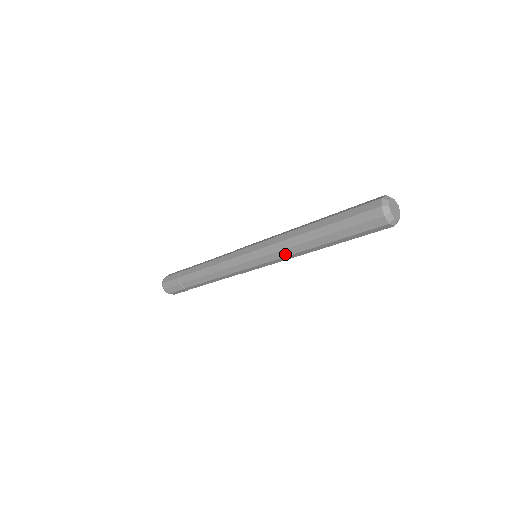
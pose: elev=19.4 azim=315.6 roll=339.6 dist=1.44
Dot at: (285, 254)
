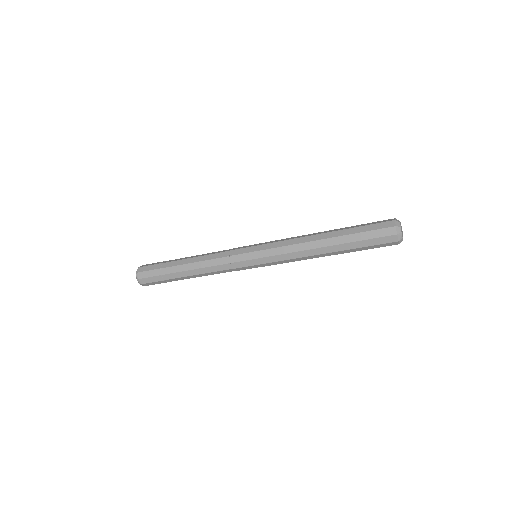
Dot at: (291, 250)
